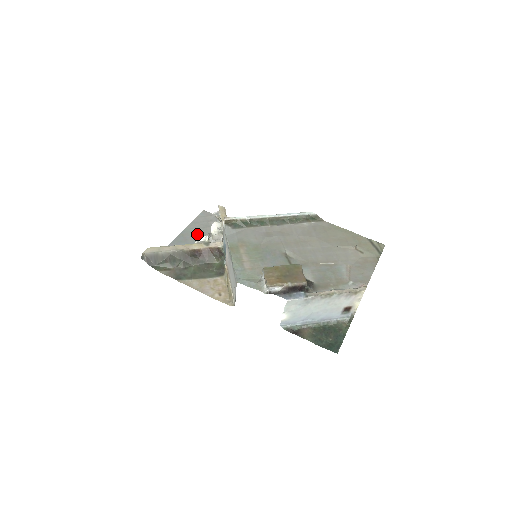
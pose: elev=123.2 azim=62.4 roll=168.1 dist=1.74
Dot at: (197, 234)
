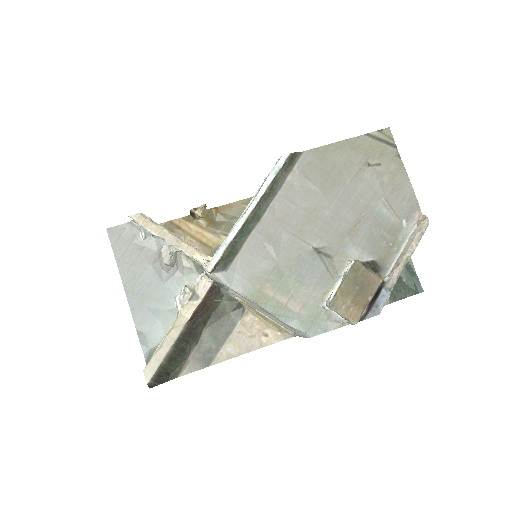
Dot at: (144, 274)
